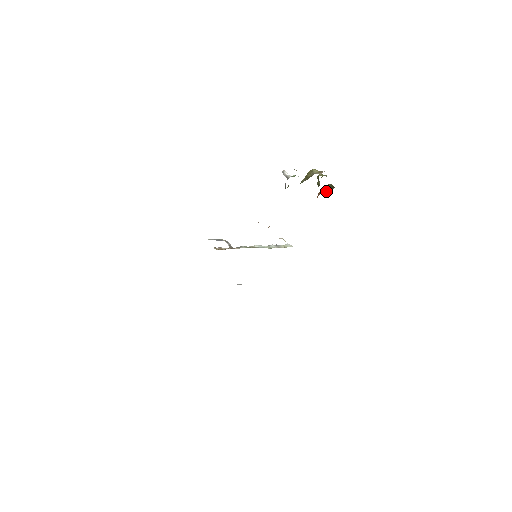
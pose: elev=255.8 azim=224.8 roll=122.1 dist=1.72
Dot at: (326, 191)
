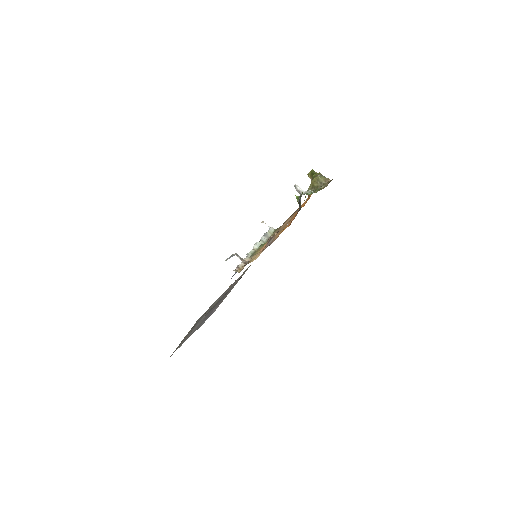
Dot at: (308, 176)
